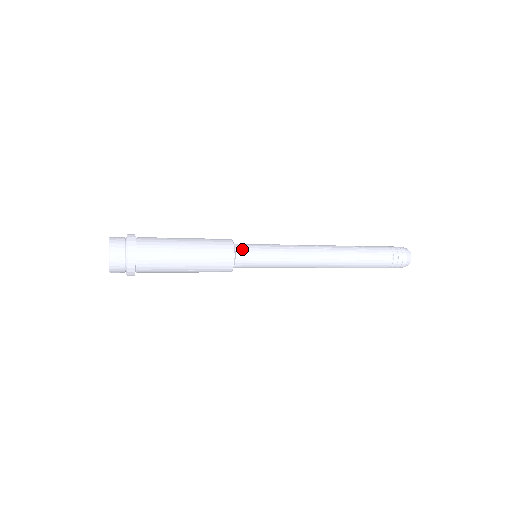
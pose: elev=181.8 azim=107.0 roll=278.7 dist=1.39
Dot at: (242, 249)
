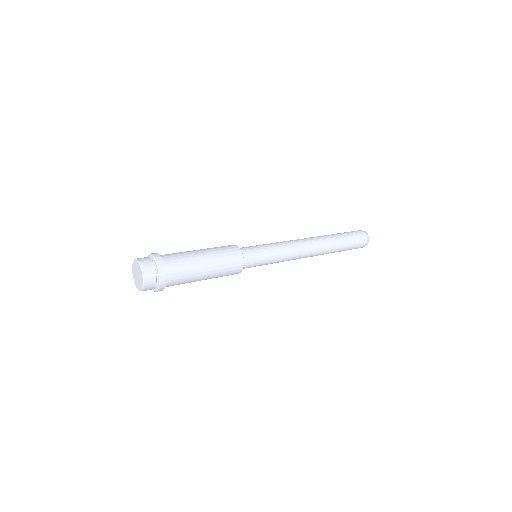
Dot at: (243, 248)
